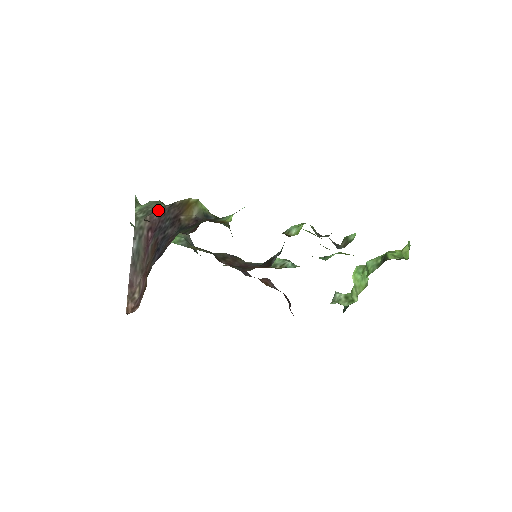
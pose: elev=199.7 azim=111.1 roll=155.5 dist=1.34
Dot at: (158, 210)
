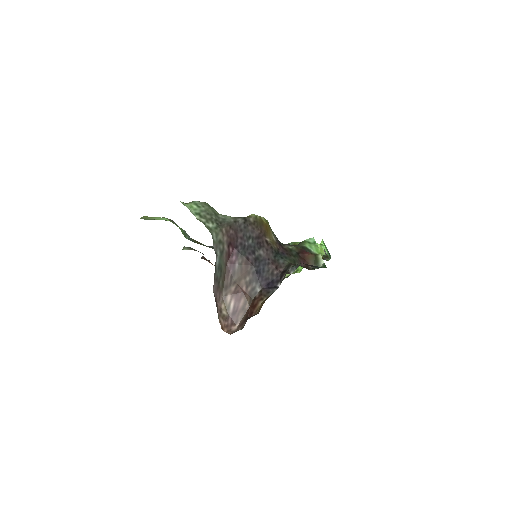
Dot at: (232, 223)
